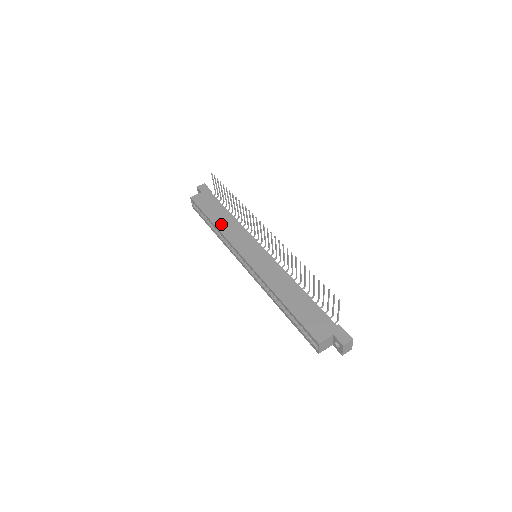
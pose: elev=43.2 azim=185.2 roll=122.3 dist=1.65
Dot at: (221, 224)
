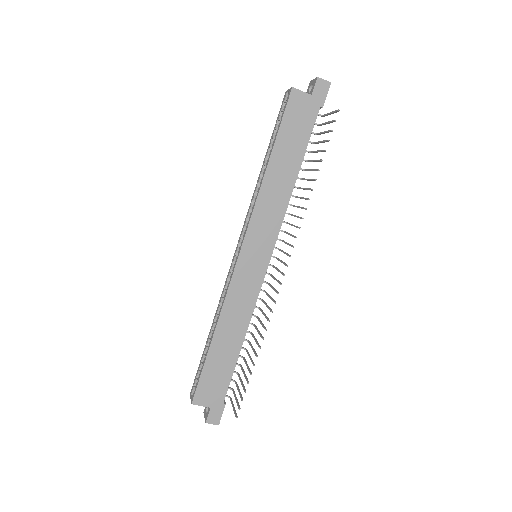
Dot at: (273, 178)
